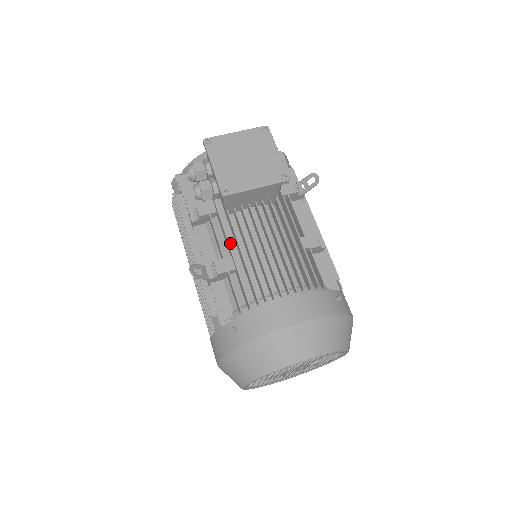
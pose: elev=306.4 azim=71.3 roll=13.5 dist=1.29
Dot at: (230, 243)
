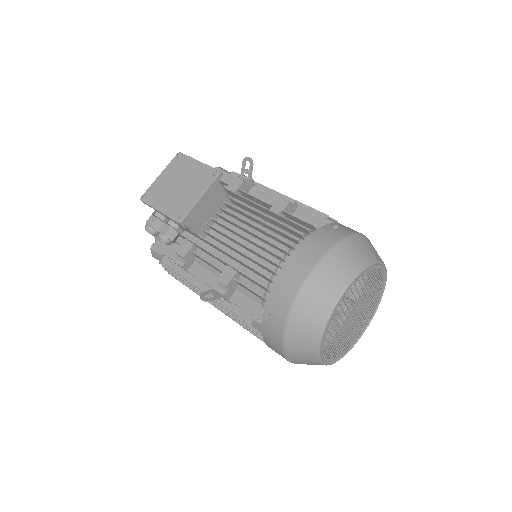
Dot at: occluded
